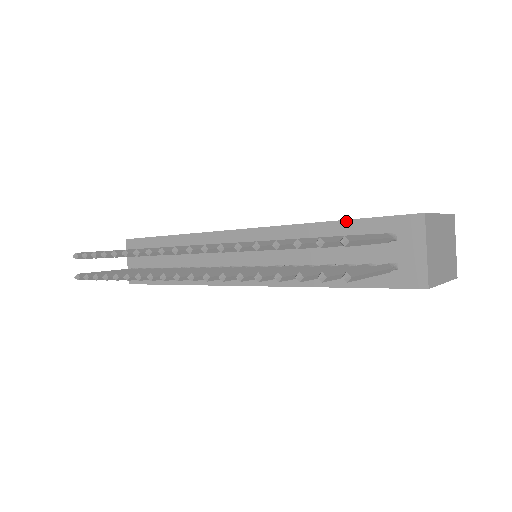
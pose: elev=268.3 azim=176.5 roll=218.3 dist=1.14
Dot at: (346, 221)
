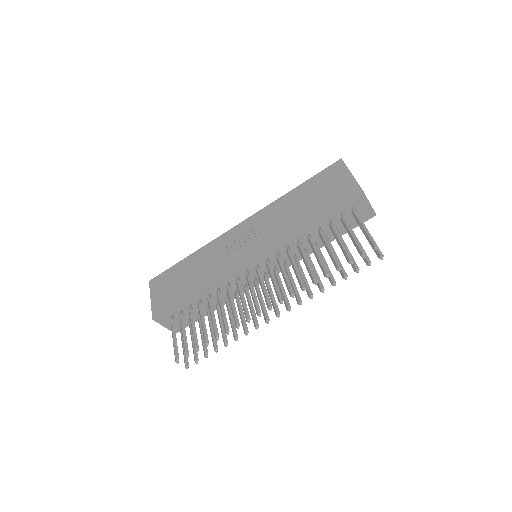
Dot at: (323, 216)
